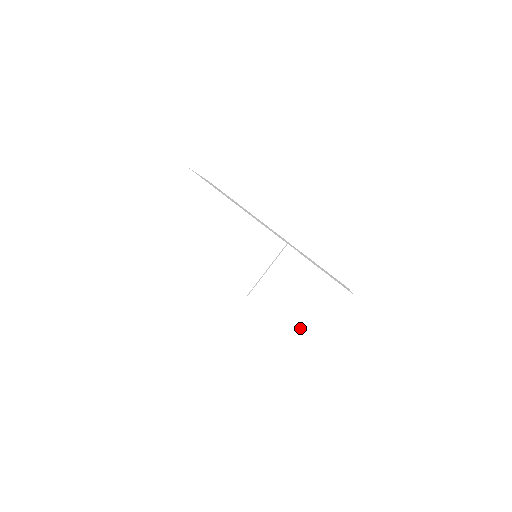
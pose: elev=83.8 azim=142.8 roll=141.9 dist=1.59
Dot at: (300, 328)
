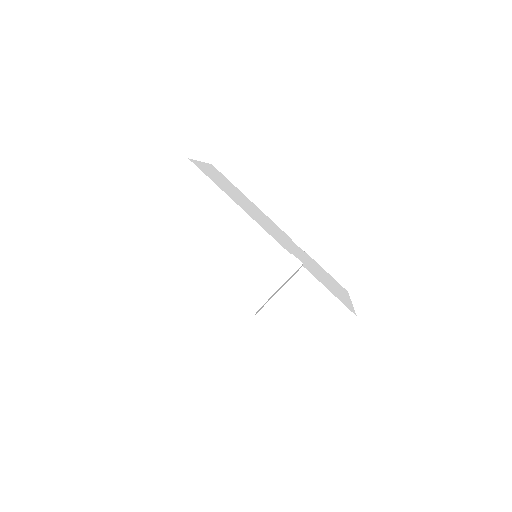
Dot at: (296, 343)
